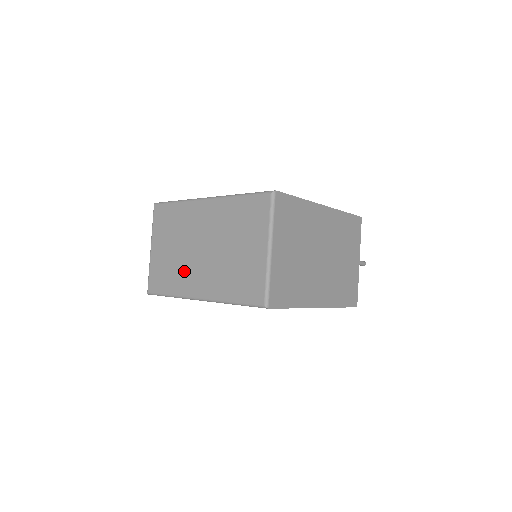
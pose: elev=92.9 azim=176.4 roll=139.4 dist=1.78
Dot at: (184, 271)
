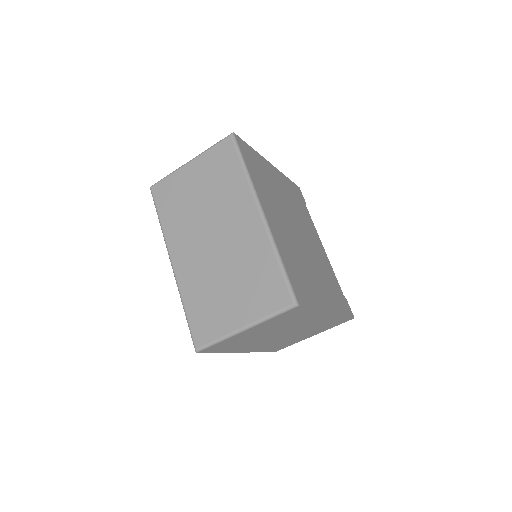
Dot at: (186, 227)
